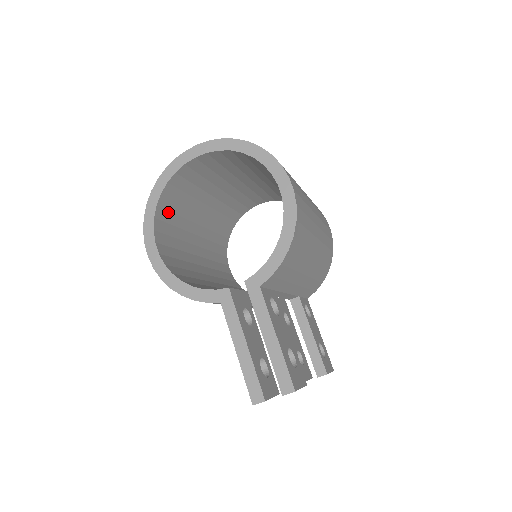
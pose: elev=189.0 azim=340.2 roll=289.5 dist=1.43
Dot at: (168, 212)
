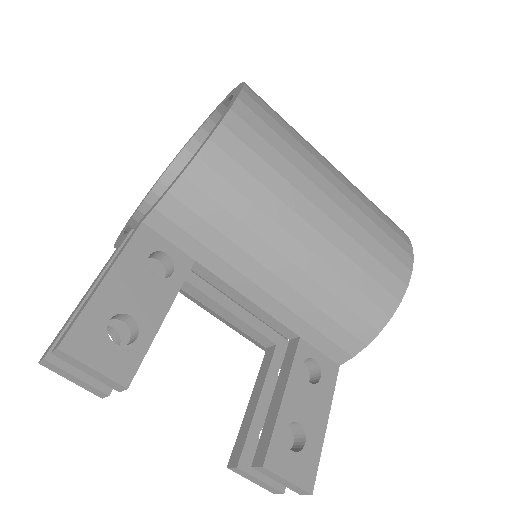
Dot at: occluded
